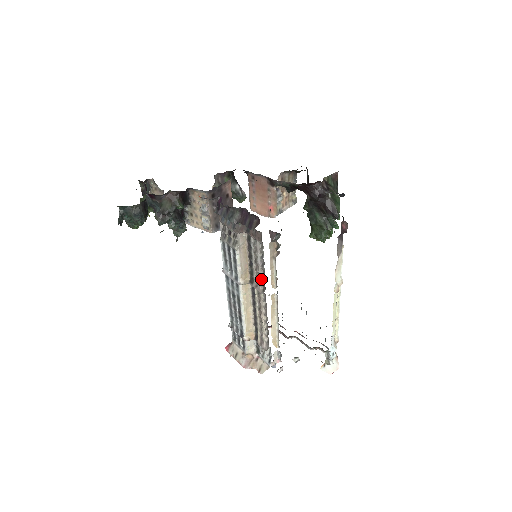
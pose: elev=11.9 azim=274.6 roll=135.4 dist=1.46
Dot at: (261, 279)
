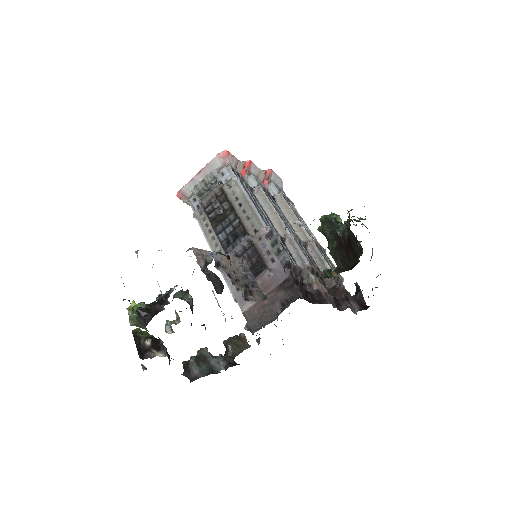
Dot at: occluded
